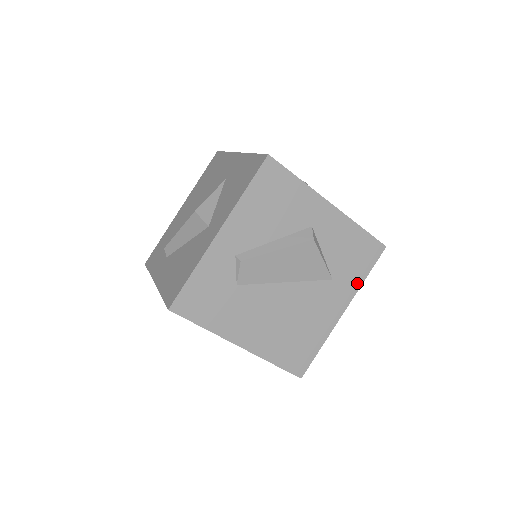
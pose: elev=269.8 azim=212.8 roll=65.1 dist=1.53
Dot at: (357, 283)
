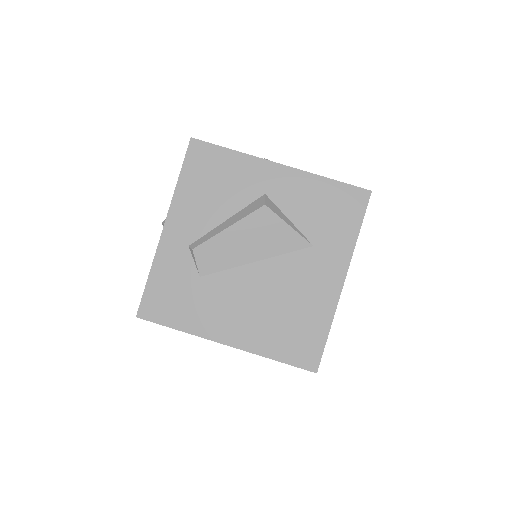
Dot at: (349, 243)
